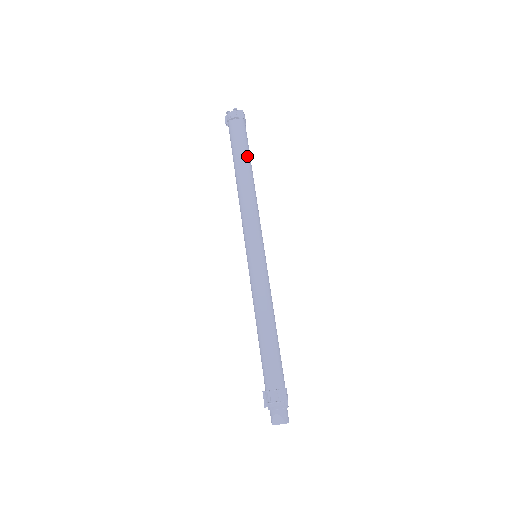
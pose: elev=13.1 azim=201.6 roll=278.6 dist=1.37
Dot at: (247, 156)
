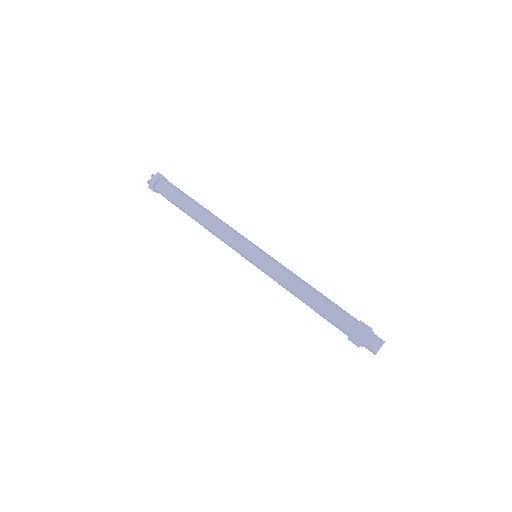
Dot at: (189, 198)
